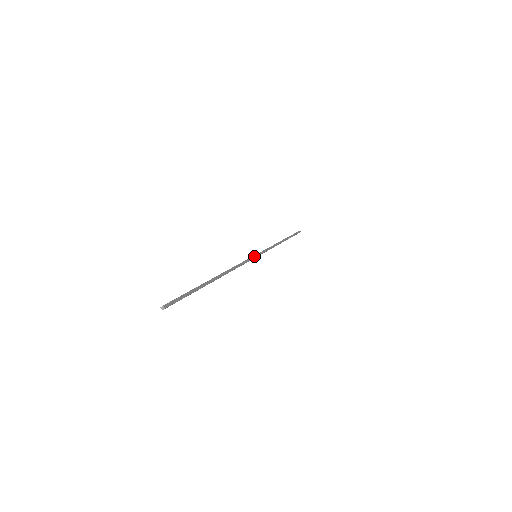
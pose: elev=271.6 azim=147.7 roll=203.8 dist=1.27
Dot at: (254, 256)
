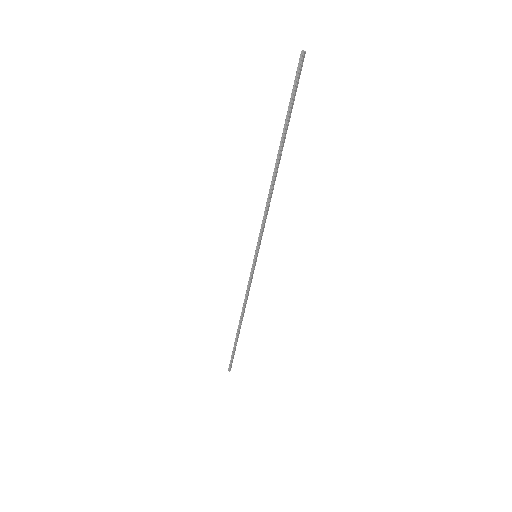
Dot at: (257, 249)
